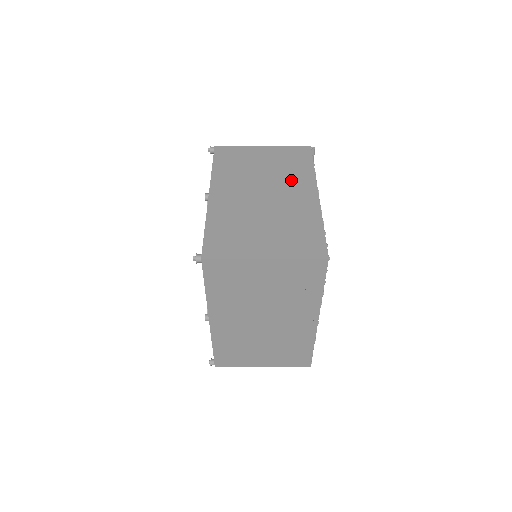
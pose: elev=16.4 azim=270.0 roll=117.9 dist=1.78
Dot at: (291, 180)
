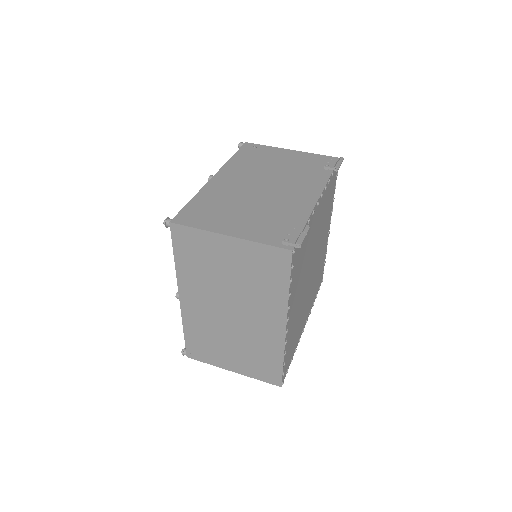
Dot at: (259, 303)
